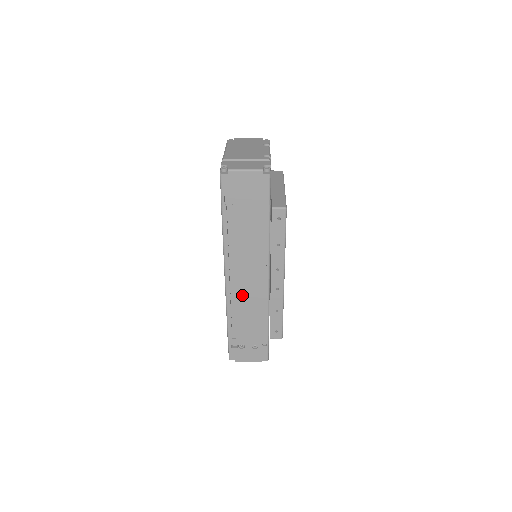
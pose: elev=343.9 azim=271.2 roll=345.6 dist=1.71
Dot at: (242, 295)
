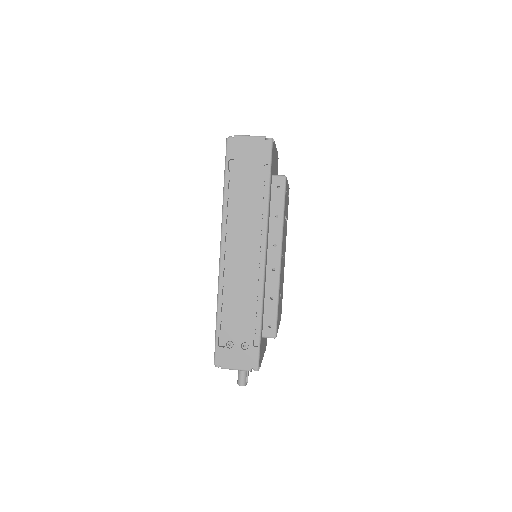
Dot at: (236, 275)
